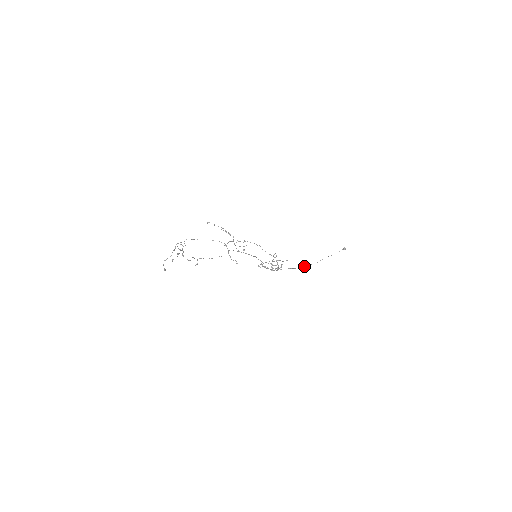
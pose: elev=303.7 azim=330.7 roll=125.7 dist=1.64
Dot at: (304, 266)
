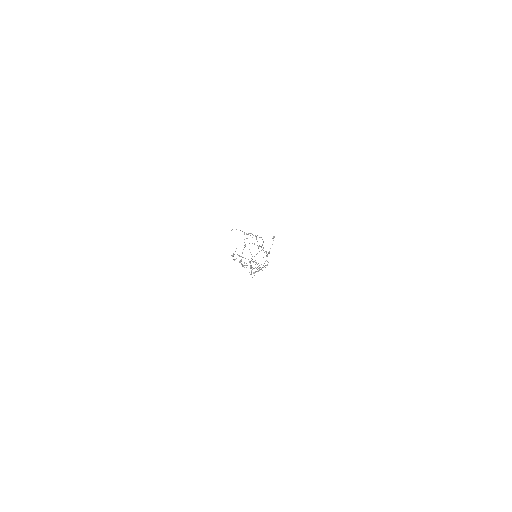
Dot at: occluded
